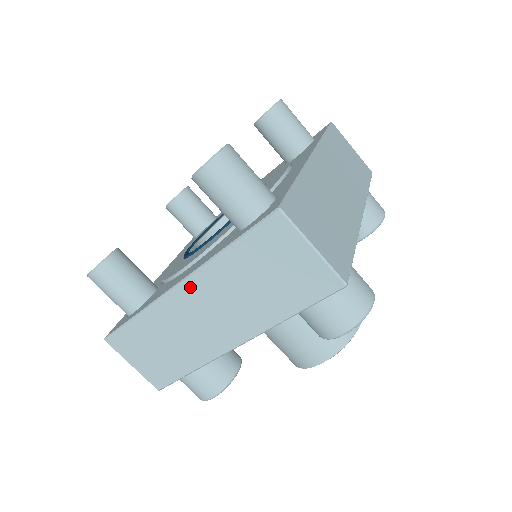
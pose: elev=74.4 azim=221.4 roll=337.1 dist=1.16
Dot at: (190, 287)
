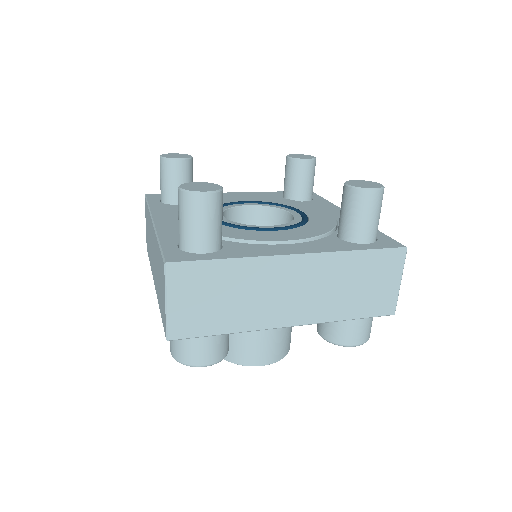
Dot at: (153, 231)
